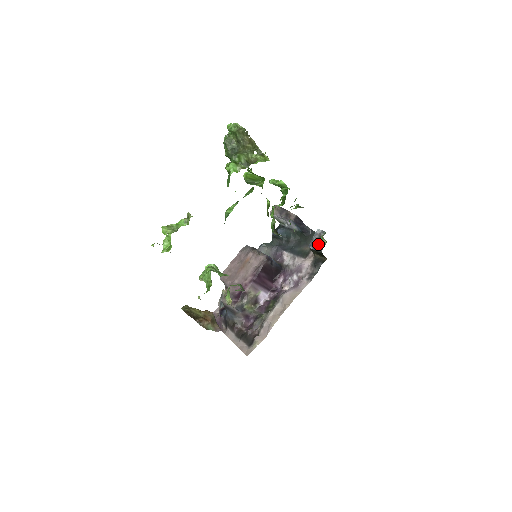
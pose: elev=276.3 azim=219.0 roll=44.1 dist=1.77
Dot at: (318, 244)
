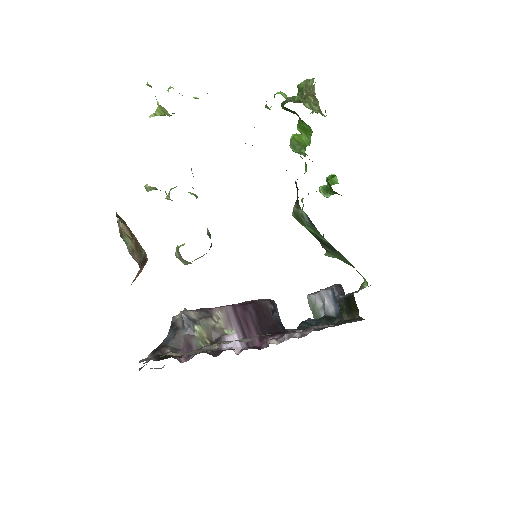
Dot at: occluded
